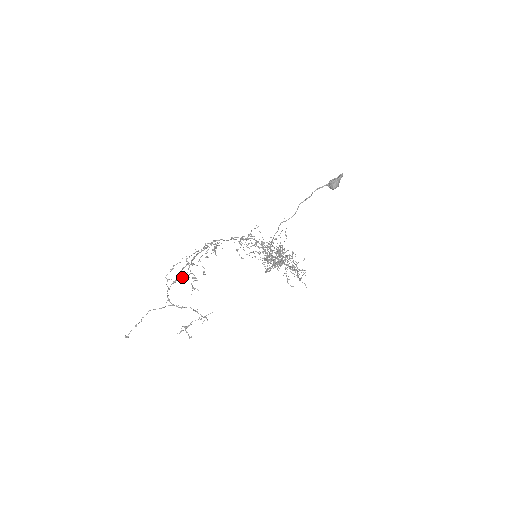
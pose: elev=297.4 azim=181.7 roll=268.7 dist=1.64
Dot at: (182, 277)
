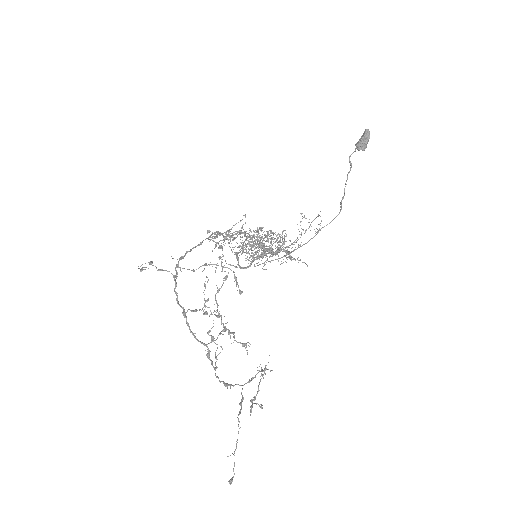
Dot at: occluded
